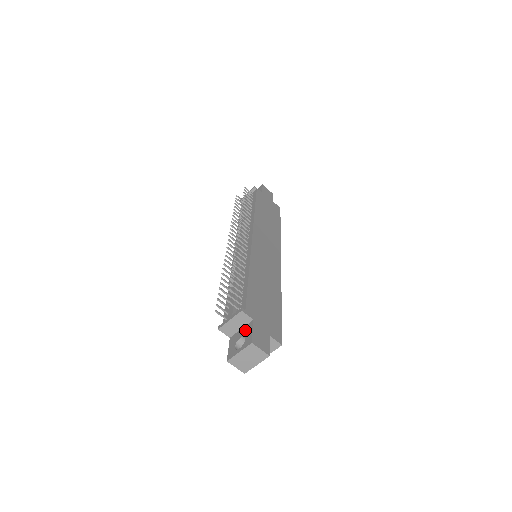
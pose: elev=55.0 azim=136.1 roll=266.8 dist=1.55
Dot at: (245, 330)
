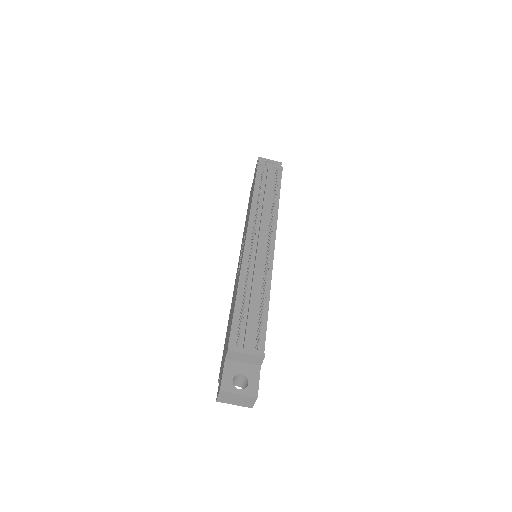
Dot at: (249, 370)
